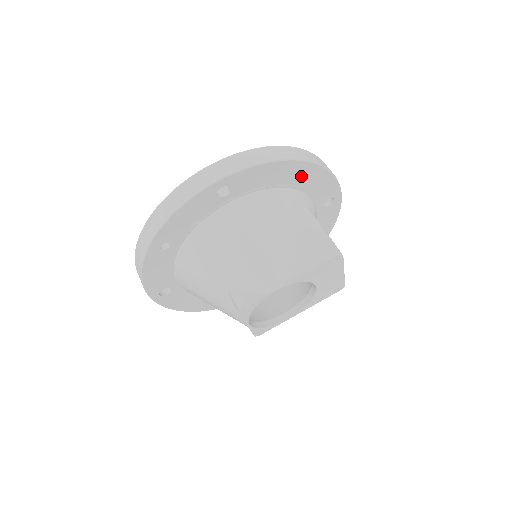
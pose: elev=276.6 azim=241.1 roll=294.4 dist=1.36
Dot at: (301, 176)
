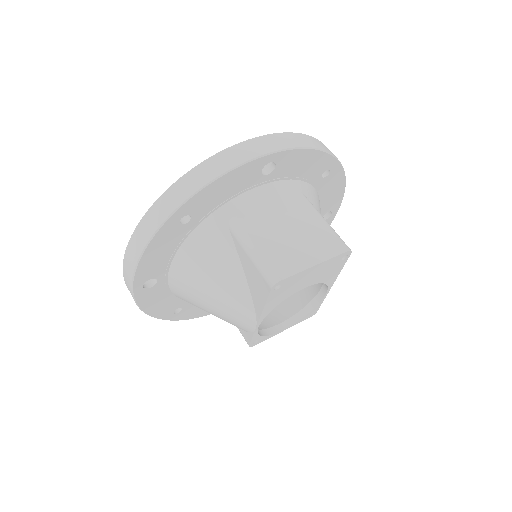
Dot at: (191, 215)
